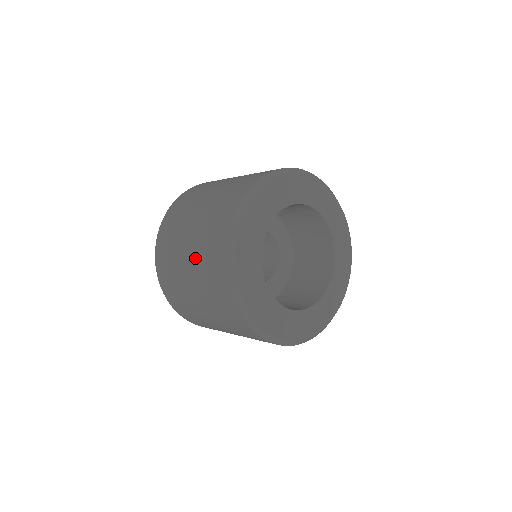
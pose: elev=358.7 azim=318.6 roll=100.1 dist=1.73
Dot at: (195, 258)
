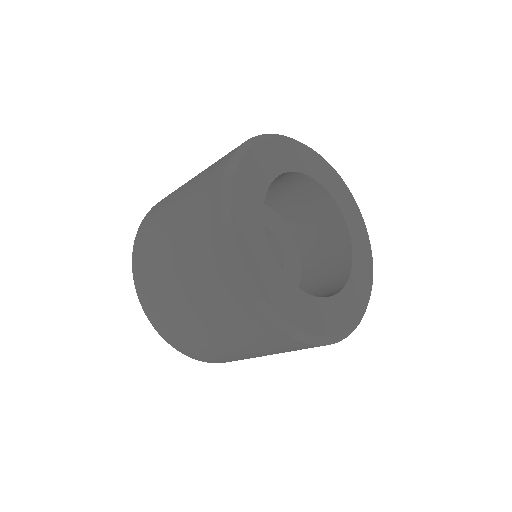
Dot at: (200, 174)
